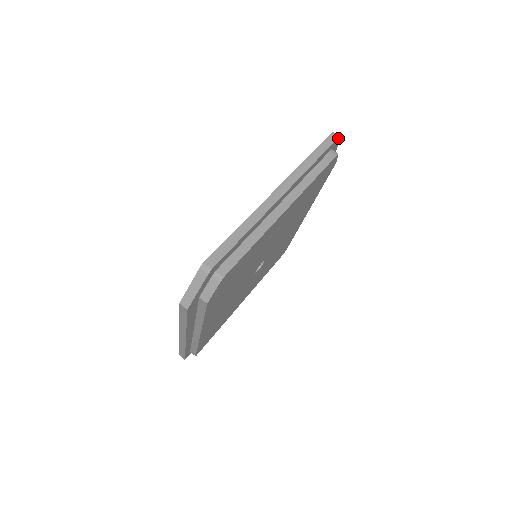
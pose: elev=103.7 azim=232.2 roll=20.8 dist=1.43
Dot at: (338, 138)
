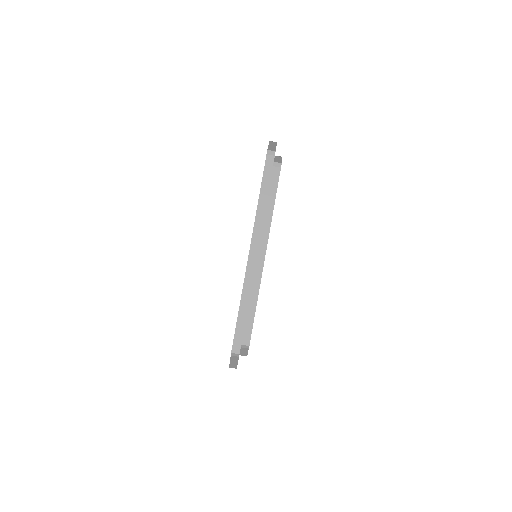
Dot at: occluded
